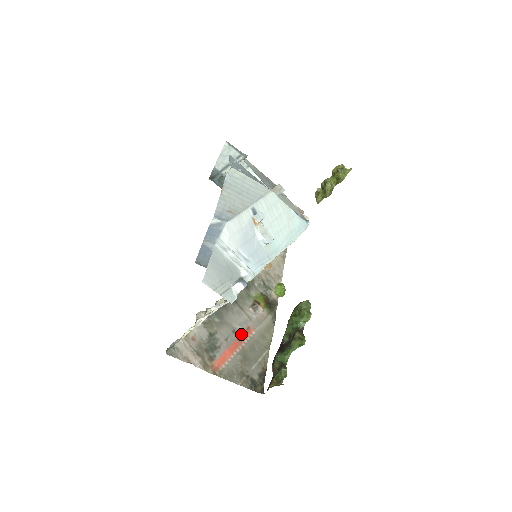
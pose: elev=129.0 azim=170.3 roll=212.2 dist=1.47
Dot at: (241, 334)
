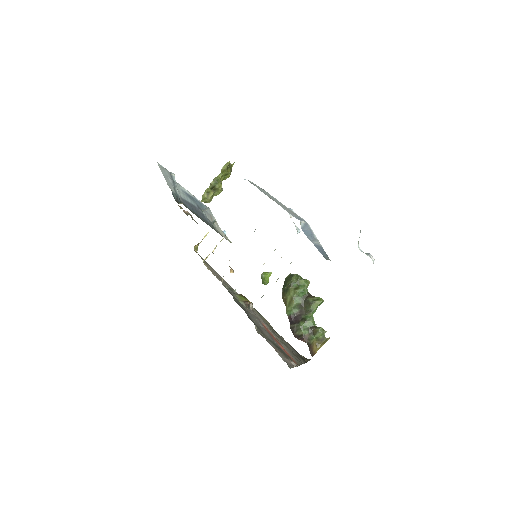
Dot at: (267, 330)
